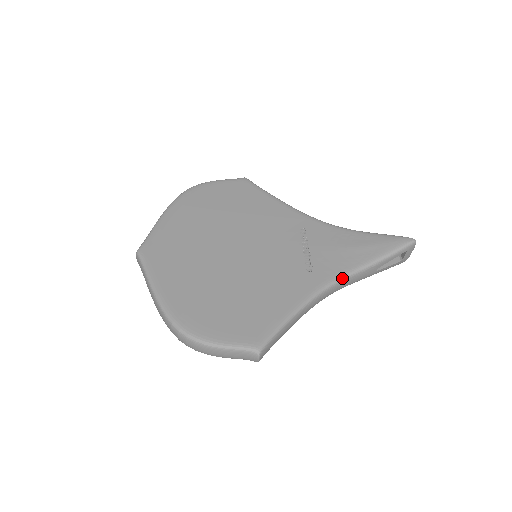
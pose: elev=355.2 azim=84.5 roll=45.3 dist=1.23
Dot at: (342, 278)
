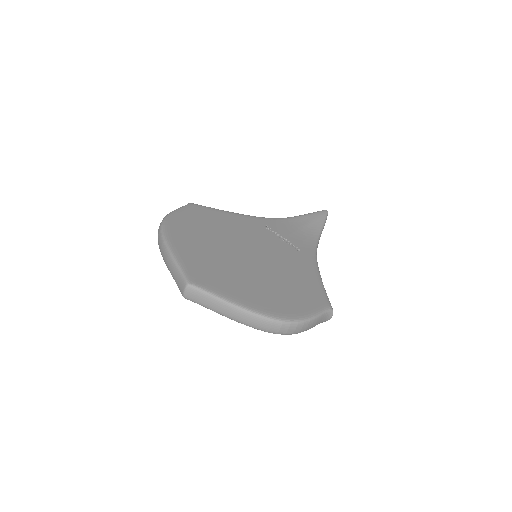
Dot at: (316, 248)
